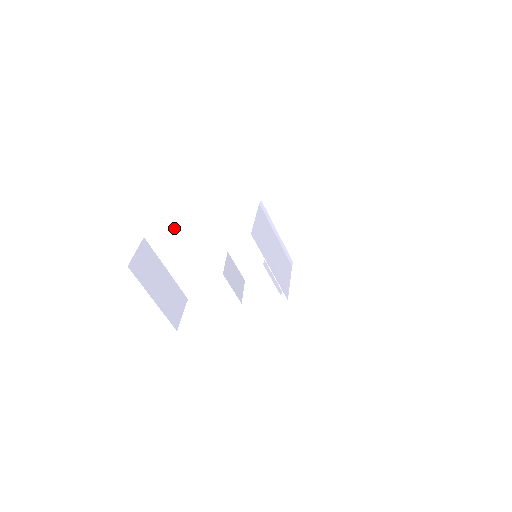
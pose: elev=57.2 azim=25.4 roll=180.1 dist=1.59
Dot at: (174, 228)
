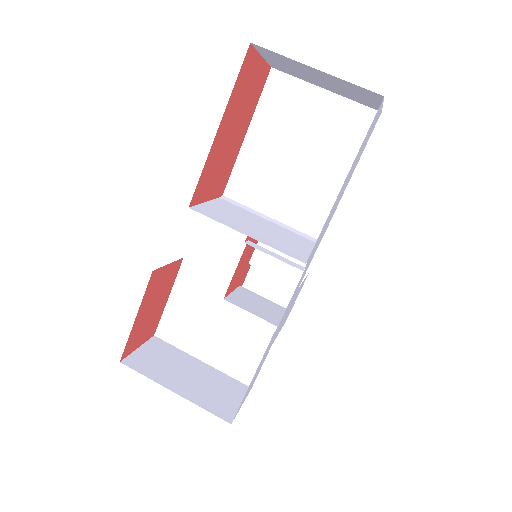
Dot at: (172, 301)
